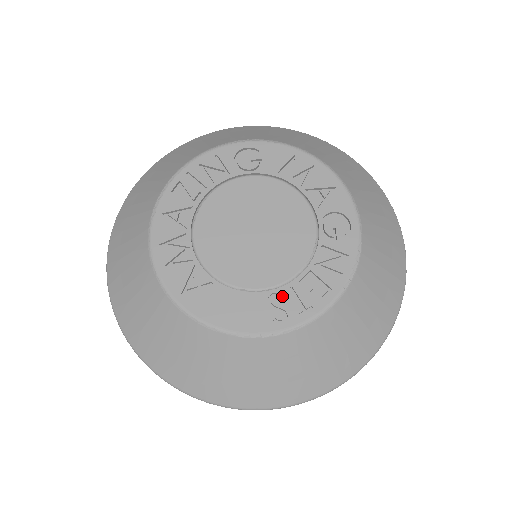
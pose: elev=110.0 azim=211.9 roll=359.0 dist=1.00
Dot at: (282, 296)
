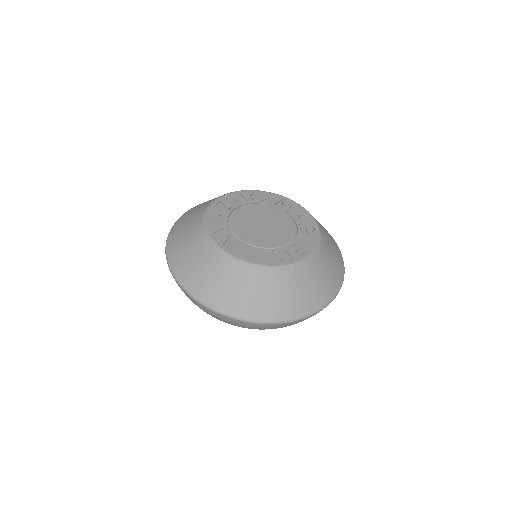
Dot at: (279, 253)
